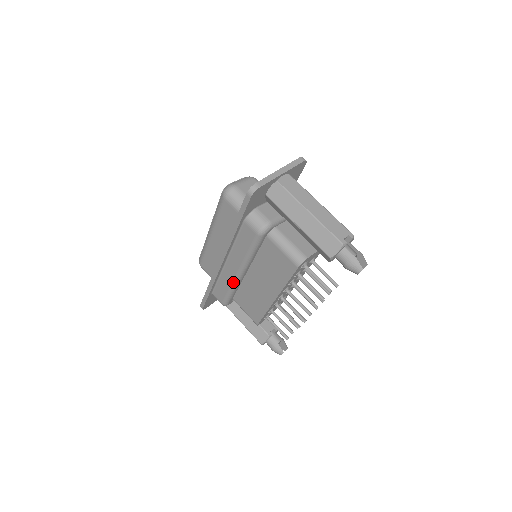
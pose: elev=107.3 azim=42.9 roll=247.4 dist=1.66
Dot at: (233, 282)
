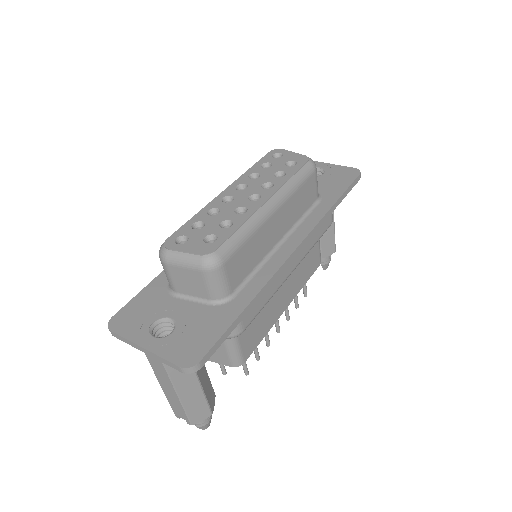
Dot at: occluded
